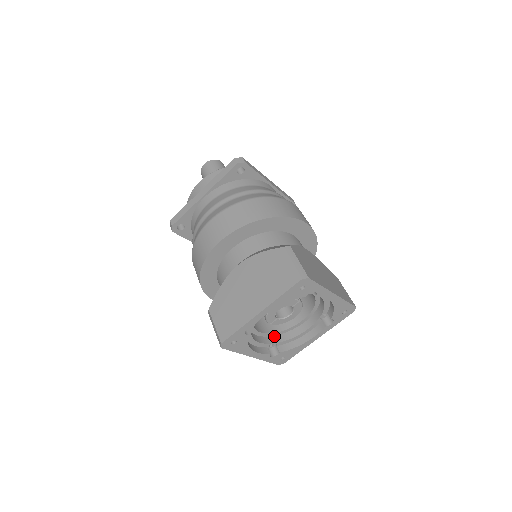
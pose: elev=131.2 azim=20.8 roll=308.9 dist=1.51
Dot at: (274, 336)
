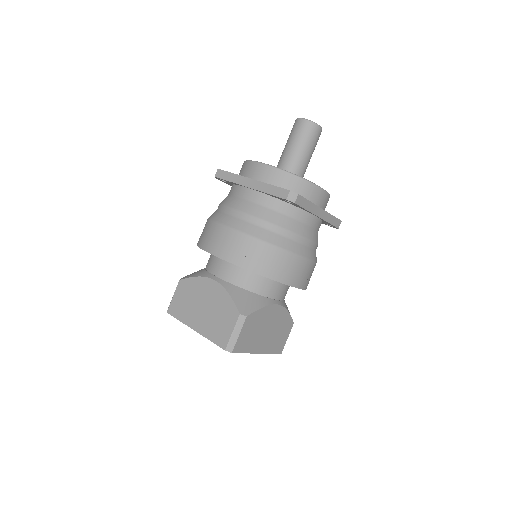
Dot at: occluded
